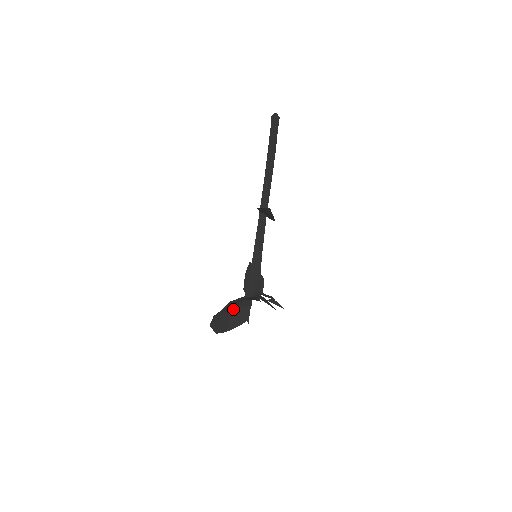
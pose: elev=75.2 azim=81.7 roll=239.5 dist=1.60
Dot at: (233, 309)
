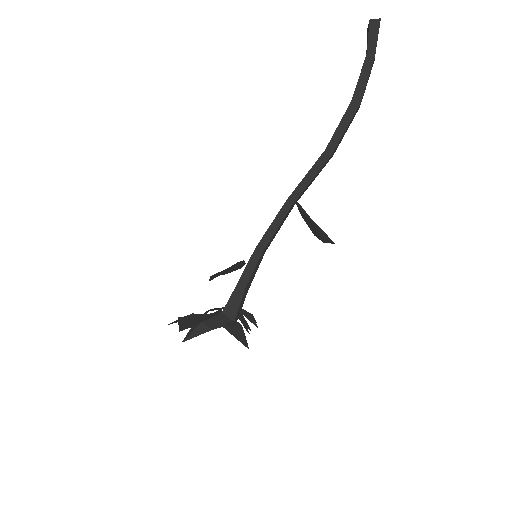
Dot at: (193, 313)
